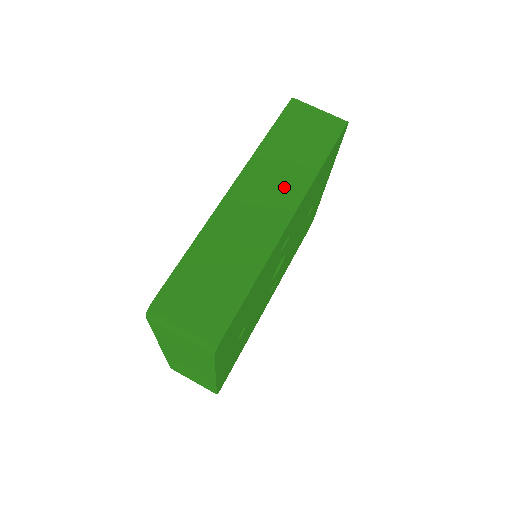
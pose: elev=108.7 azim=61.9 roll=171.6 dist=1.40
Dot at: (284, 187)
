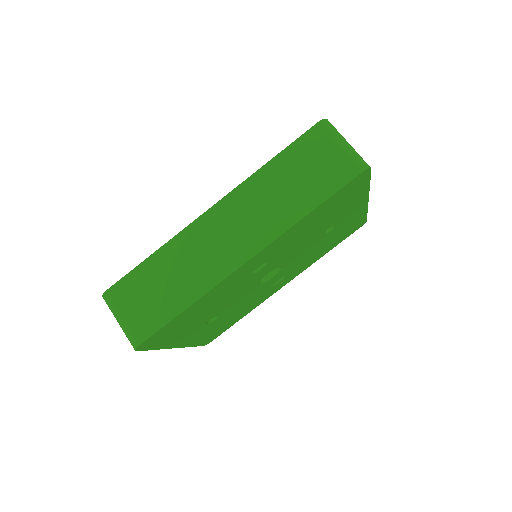
Dot at: (258, 225)
